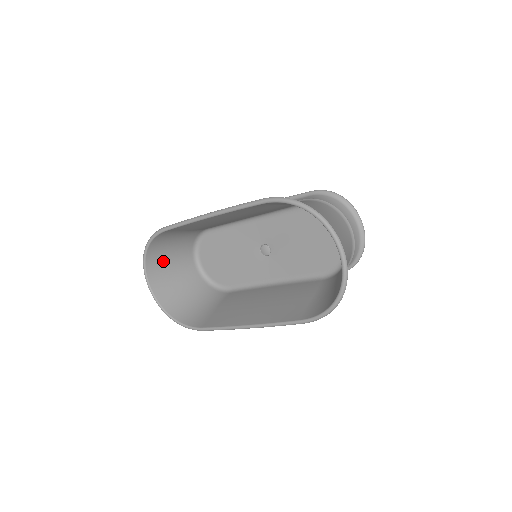
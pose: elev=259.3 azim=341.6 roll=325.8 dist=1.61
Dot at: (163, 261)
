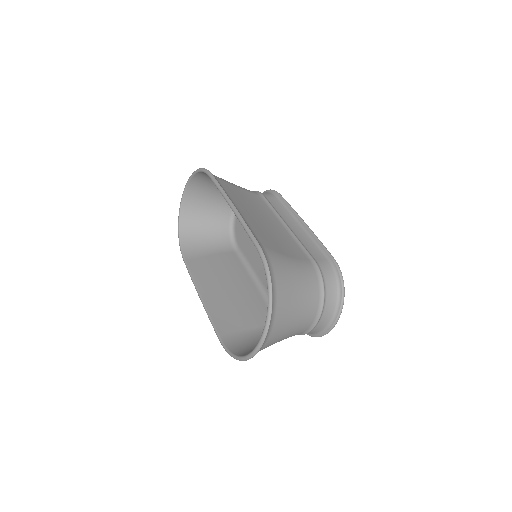
Dot at: (207, 187)
